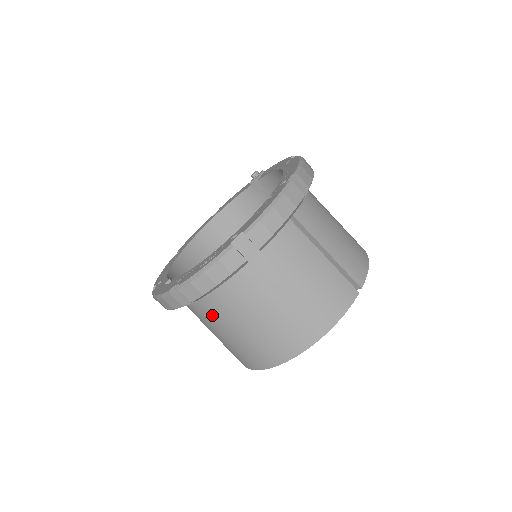
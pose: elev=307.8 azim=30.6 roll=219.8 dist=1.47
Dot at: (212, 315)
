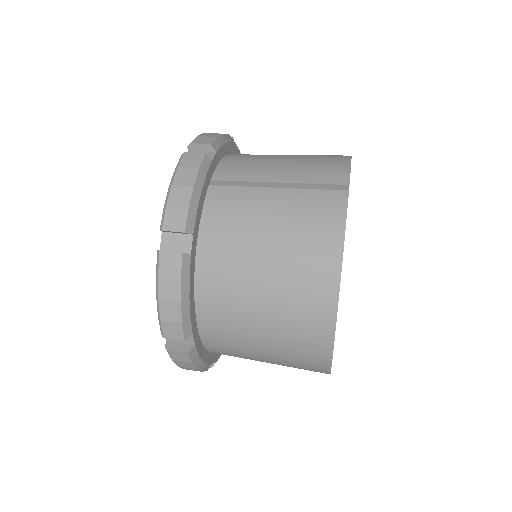
Dot at: (230, 340)
